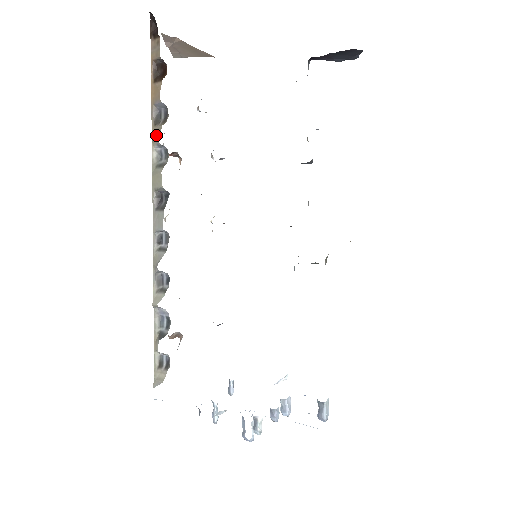
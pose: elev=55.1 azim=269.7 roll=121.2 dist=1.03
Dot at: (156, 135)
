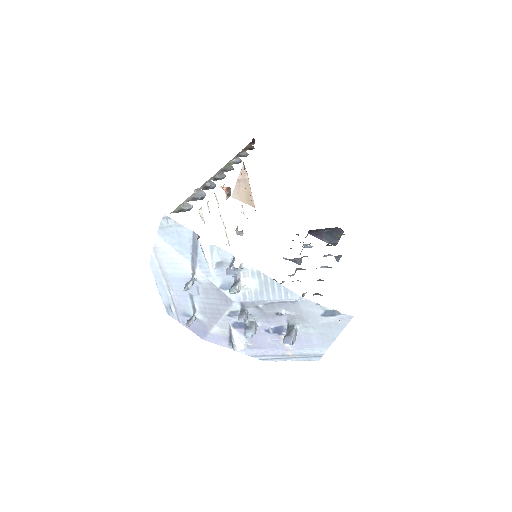
Dot at: (237, 157)
